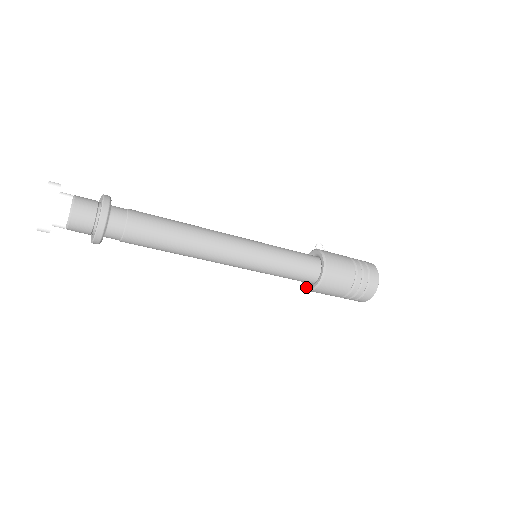
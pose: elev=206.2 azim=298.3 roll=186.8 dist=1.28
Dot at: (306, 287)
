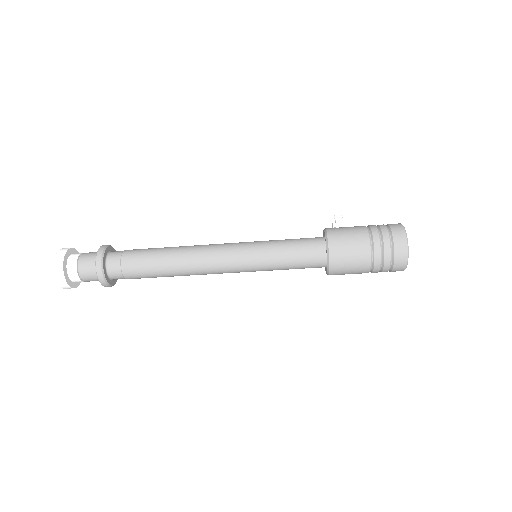
Dot at: occluded
